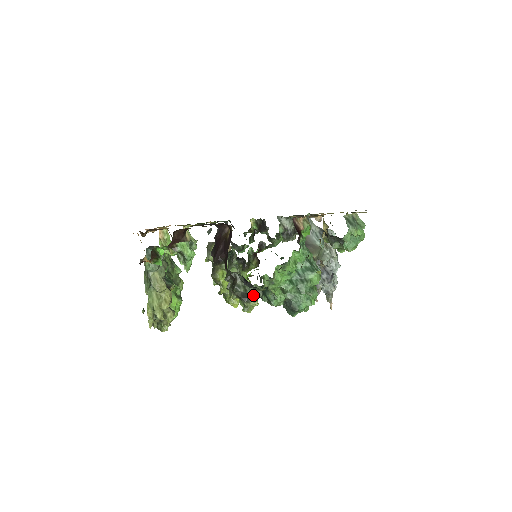
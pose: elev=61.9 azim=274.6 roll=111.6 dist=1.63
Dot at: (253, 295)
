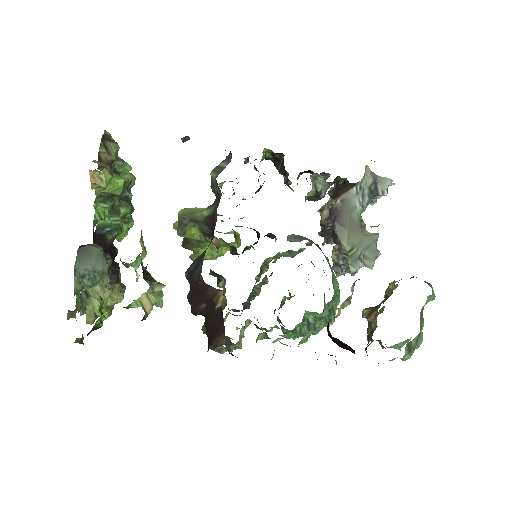
Dot at: (238, 344)
